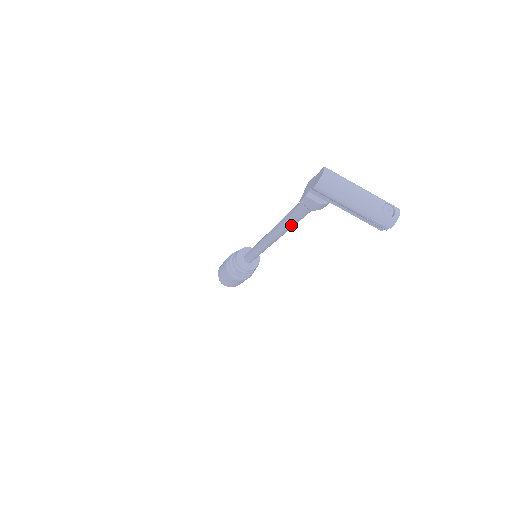
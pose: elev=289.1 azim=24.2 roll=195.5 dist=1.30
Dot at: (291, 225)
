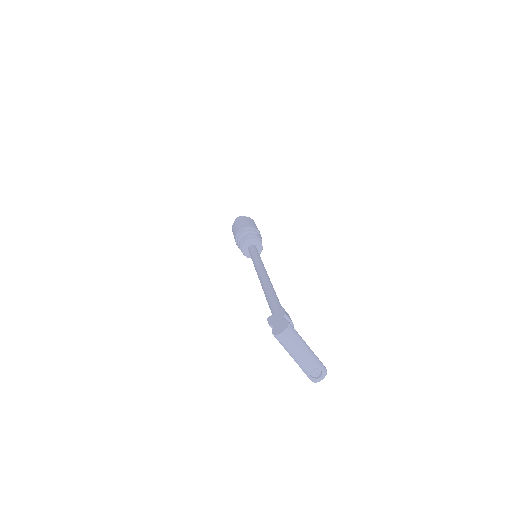
Dot at: occluded
